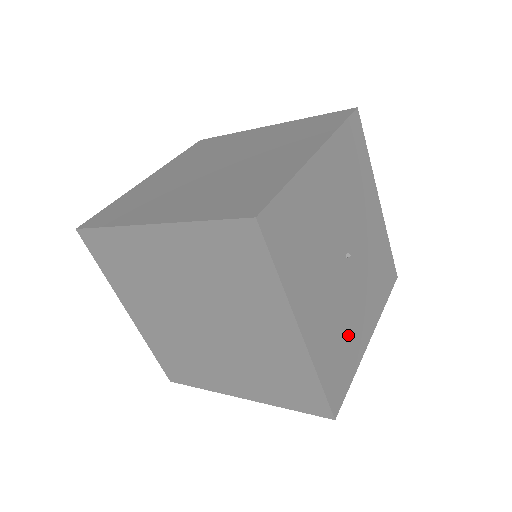
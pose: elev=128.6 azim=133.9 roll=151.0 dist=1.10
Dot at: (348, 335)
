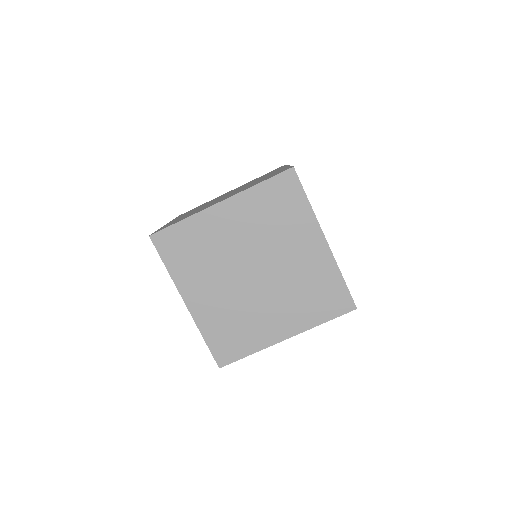
Dot at: occluded
